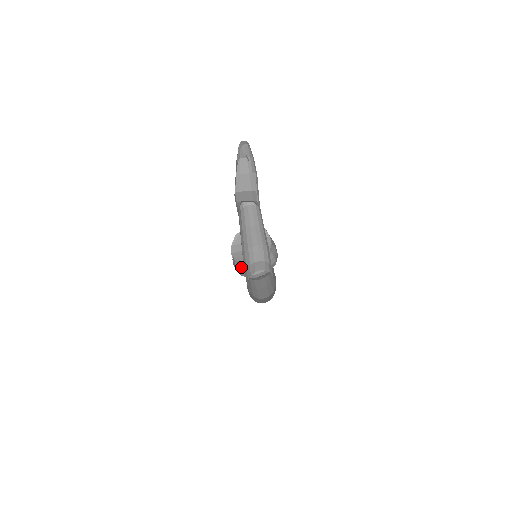
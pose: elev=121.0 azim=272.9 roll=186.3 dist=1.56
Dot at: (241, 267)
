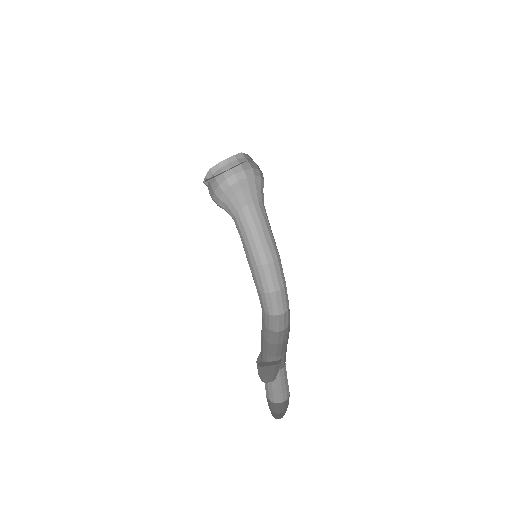
Dot at: occluded
